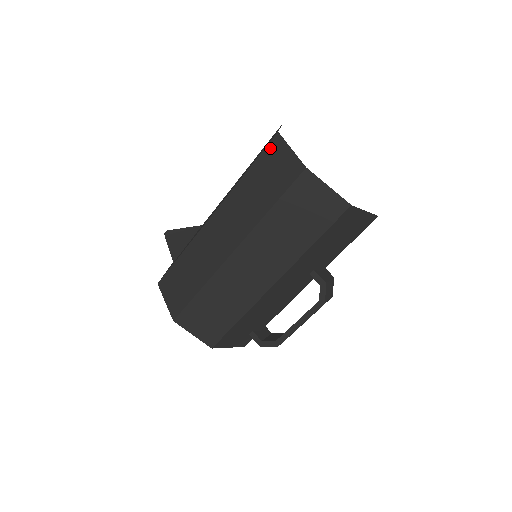
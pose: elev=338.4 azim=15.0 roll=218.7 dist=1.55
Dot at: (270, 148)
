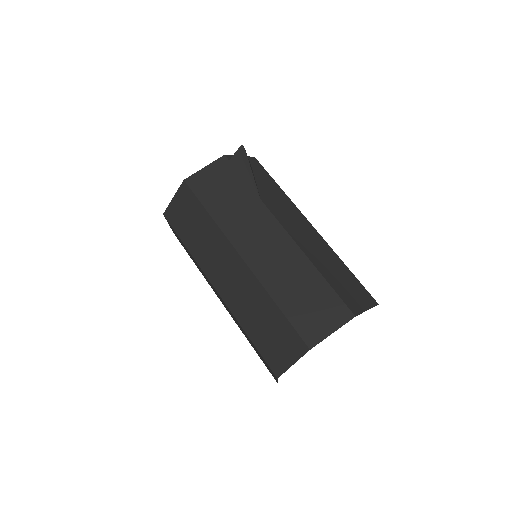
Dot at: (296, 339)
